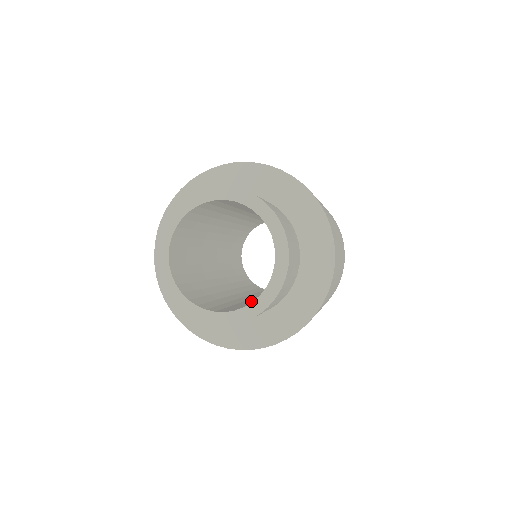
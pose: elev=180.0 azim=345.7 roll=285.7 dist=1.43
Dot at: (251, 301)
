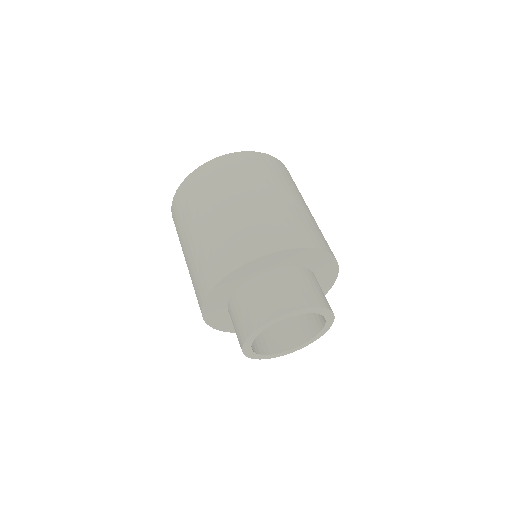
Dot at: occluded
